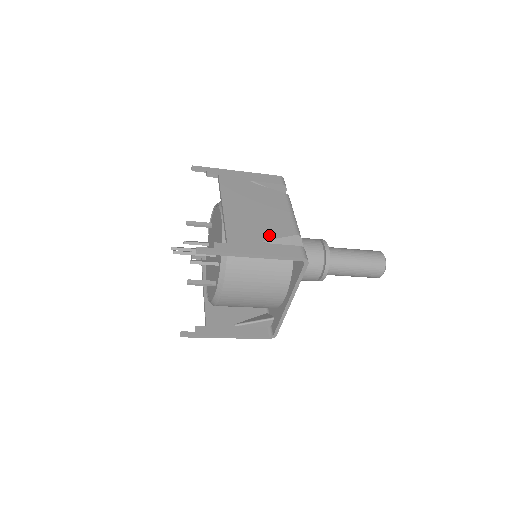
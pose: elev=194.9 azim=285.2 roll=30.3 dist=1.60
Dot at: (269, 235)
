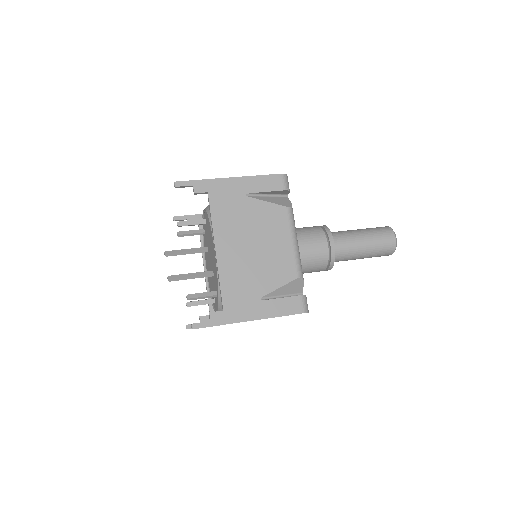
Dot at: (268, 286)
